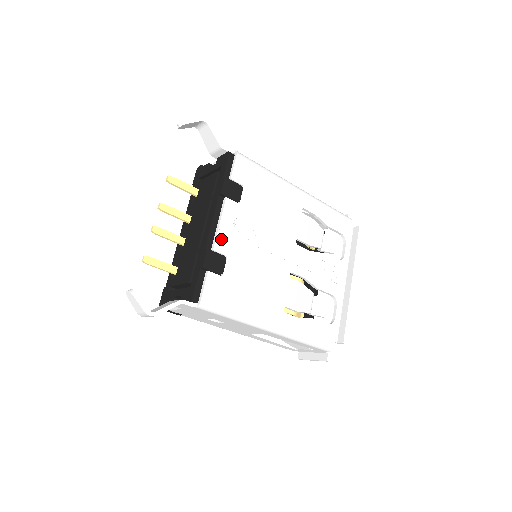
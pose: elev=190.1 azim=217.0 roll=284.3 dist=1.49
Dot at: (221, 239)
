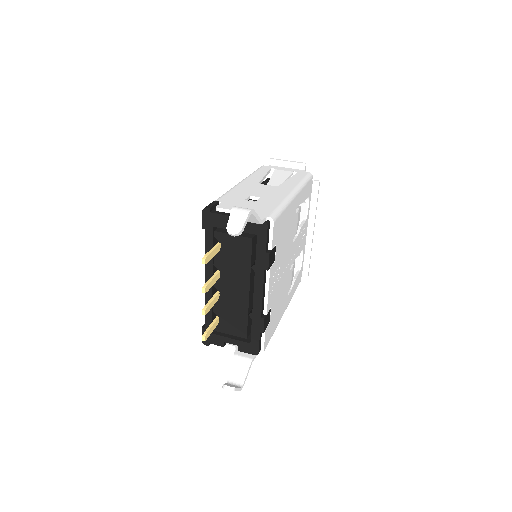
Dot at: (269, 302)
